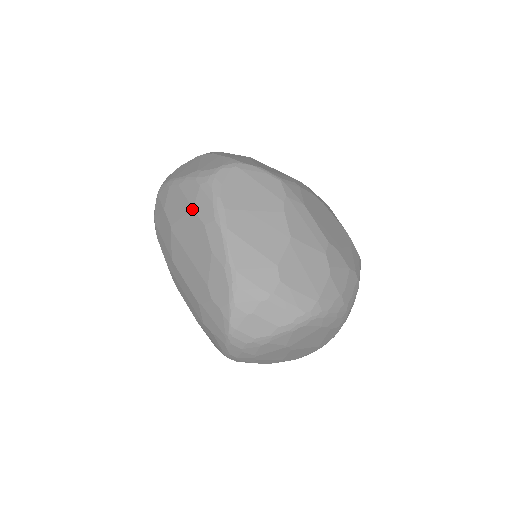
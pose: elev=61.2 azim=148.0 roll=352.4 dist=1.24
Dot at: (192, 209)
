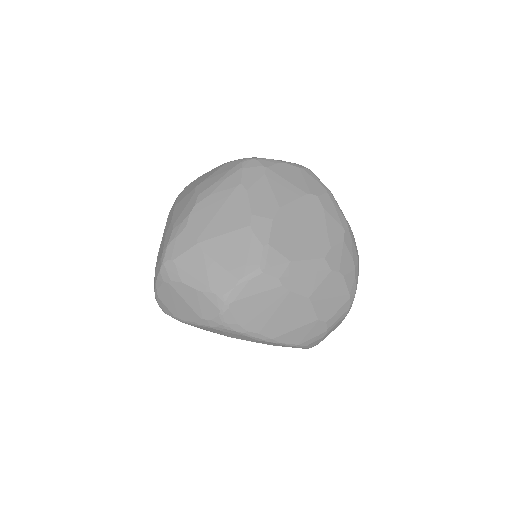
Dot at: occluded
